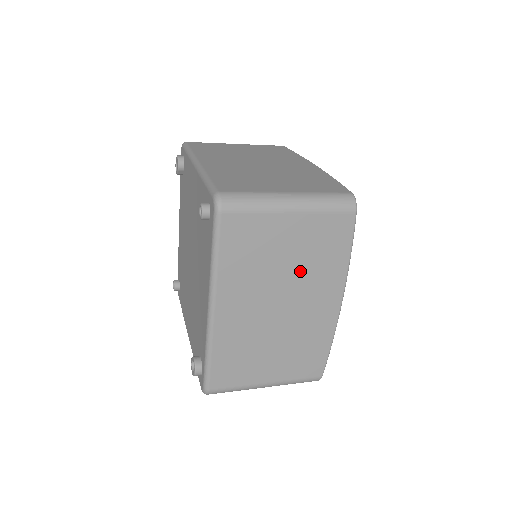
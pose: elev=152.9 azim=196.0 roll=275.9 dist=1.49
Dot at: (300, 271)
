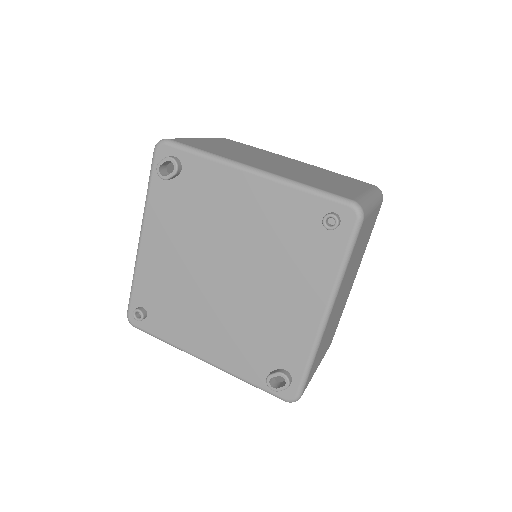
Dot at: (358, 259)
